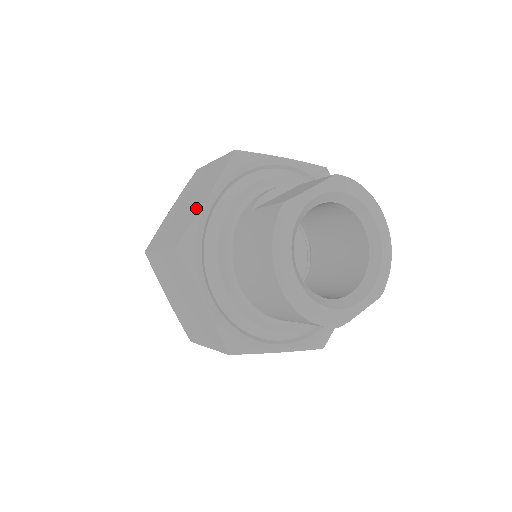
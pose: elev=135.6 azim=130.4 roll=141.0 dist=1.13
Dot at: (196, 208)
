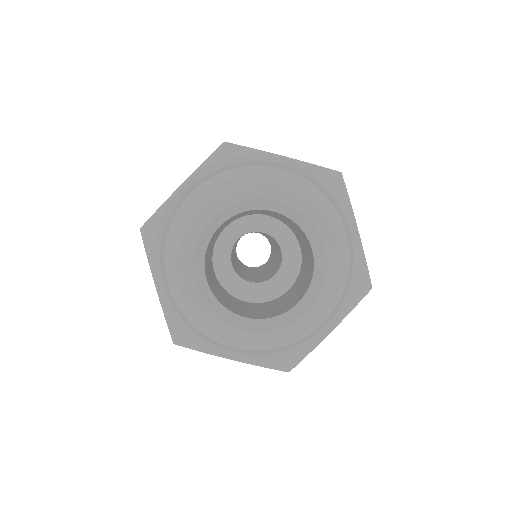
Dot at: occluded
